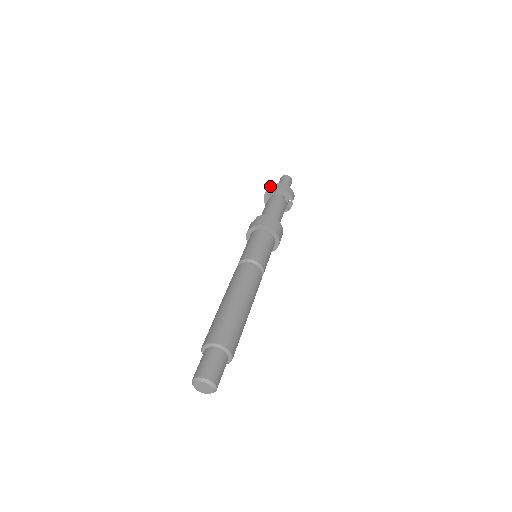
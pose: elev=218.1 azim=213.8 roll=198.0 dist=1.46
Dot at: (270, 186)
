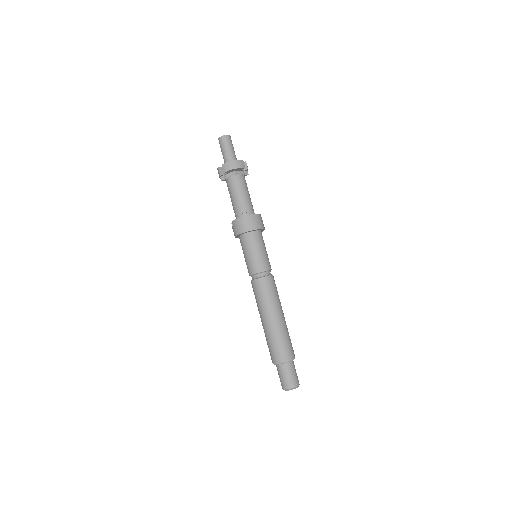
Dot at: (218, 171)
